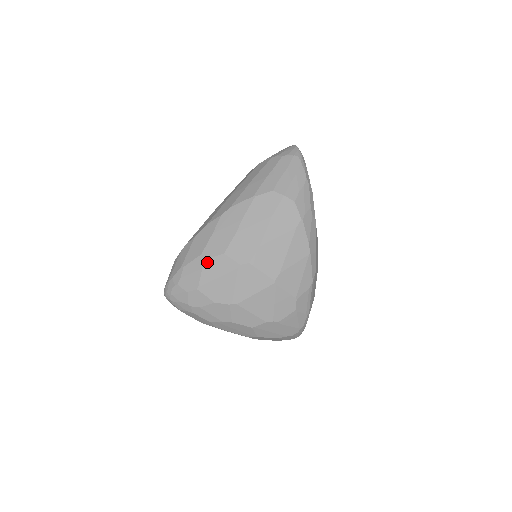
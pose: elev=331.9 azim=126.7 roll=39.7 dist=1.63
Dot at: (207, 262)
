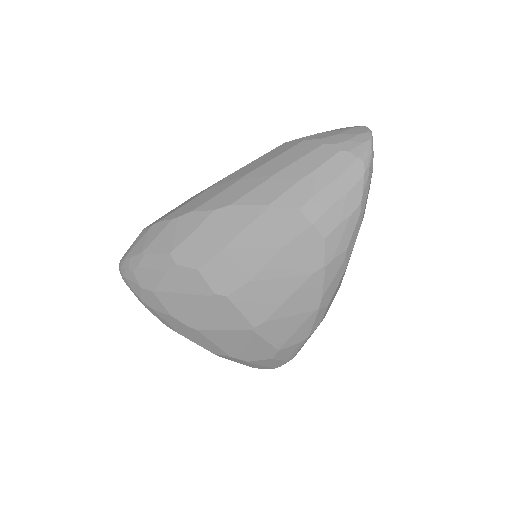
Dot at: (173, 268)
